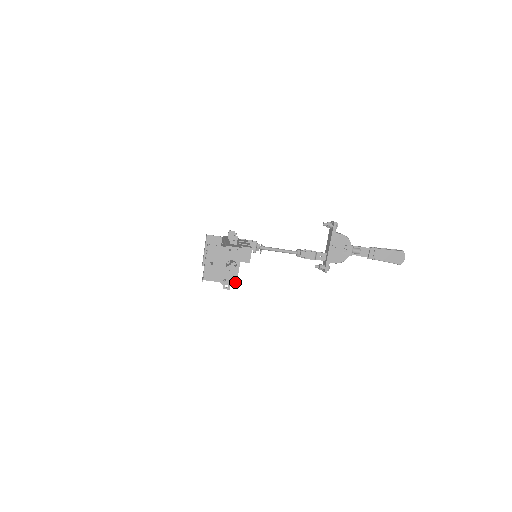
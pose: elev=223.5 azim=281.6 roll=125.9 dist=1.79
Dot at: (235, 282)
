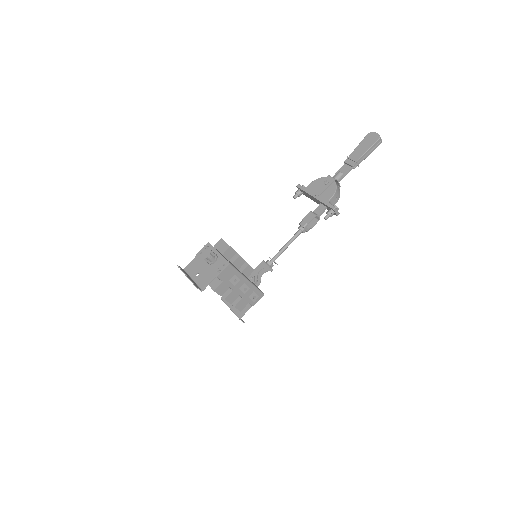
Dot at: (226, 263)
